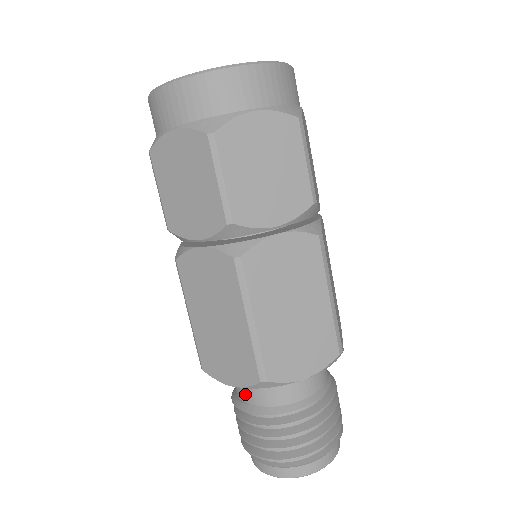
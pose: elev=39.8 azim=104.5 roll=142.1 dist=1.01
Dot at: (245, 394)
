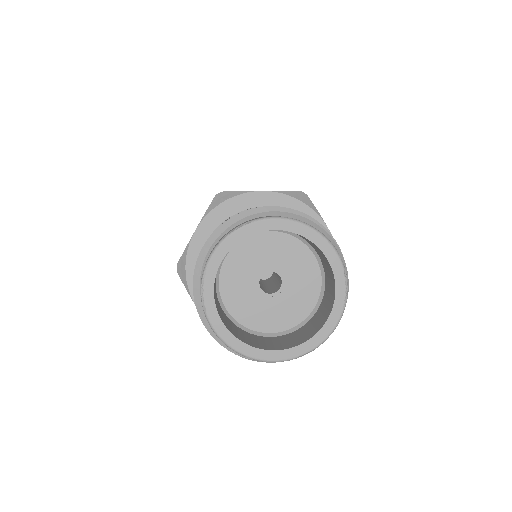
Dot at: occluded
